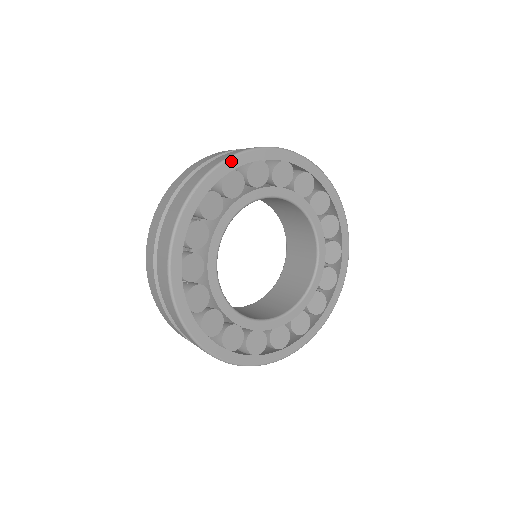
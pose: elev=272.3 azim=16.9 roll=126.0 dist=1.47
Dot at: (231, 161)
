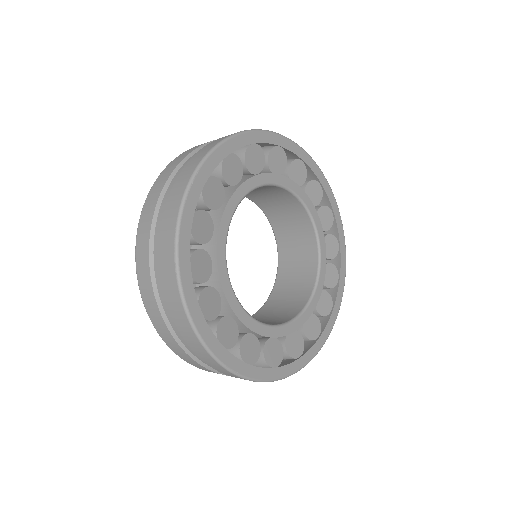
Dot at: (229, 142)
